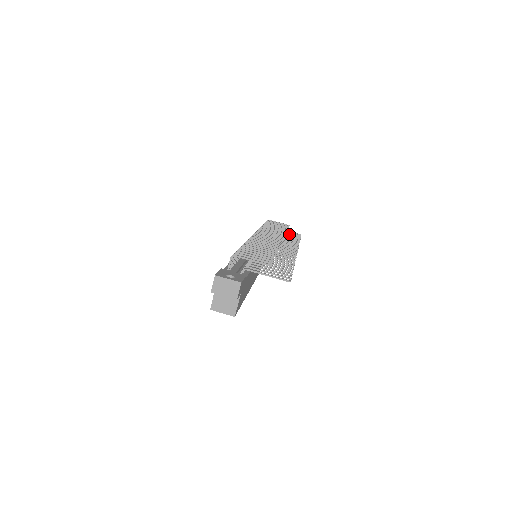
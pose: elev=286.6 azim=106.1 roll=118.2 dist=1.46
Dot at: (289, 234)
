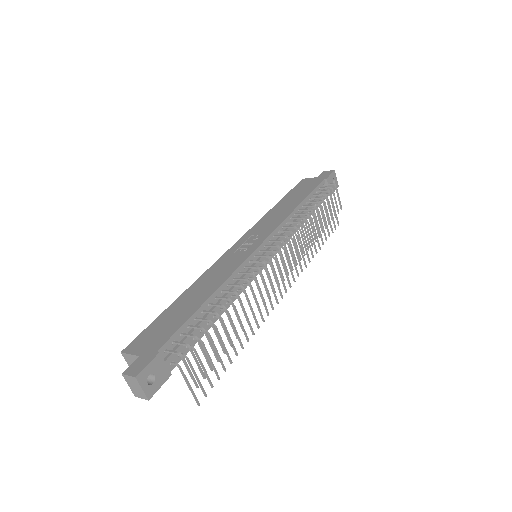
Dot at: occluded
